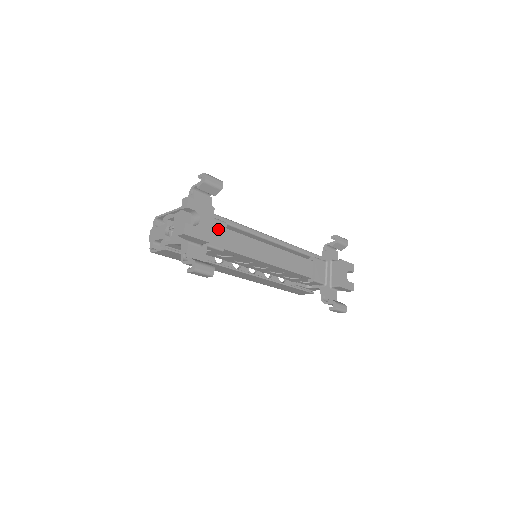
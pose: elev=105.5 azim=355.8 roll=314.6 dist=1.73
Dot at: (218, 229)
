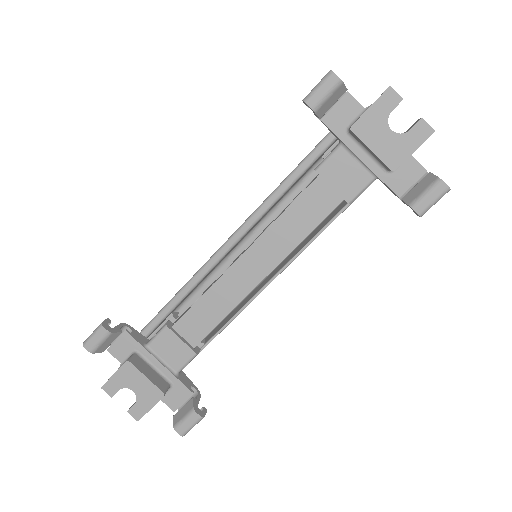
Dot at: (167, 344)
